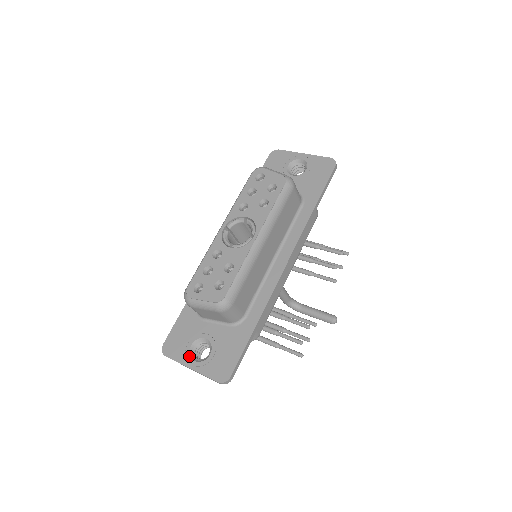
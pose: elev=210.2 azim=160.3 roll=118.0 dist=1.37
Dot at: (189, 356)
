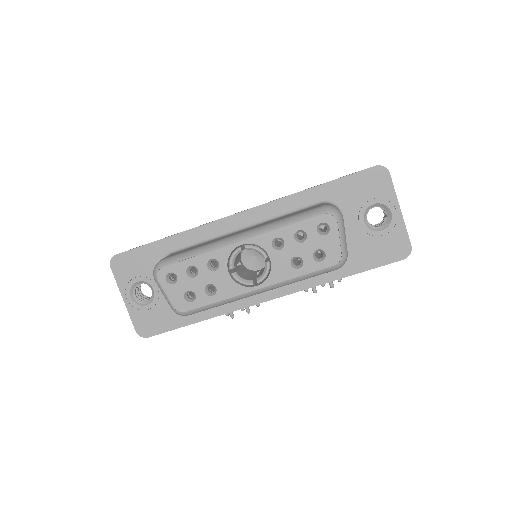
Dot at: (129, 289)
